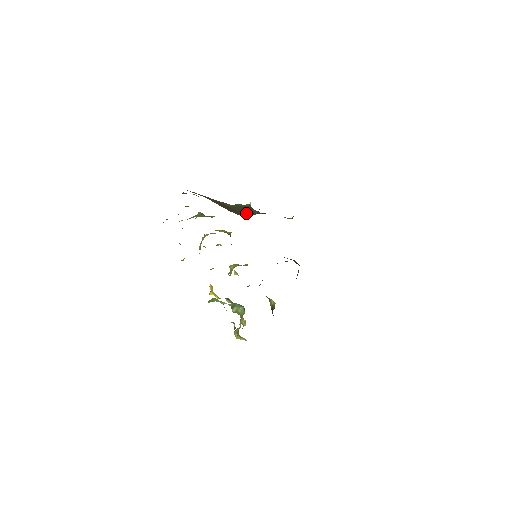
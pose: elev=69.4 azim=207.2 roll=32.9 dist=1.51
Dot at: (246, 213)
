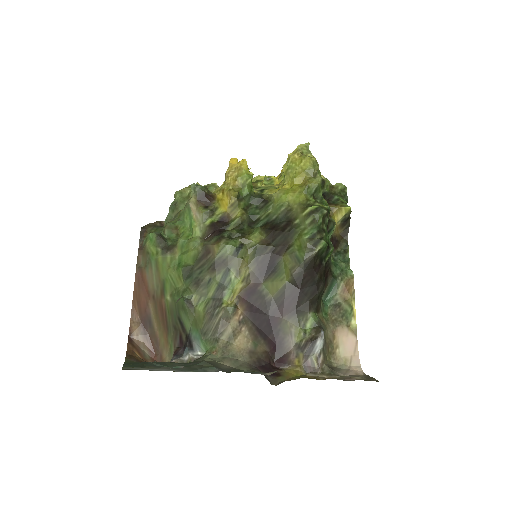
Dot at: (174, 337)
